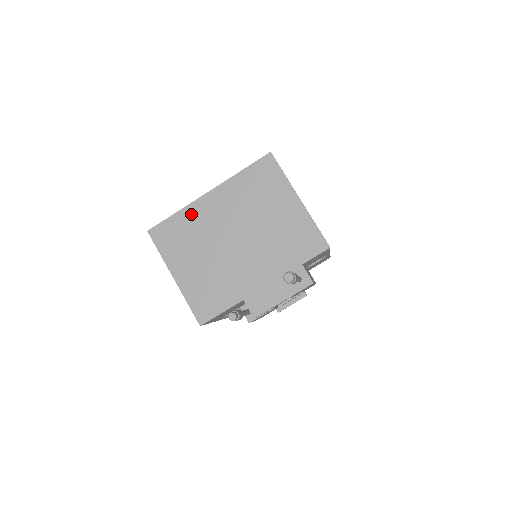
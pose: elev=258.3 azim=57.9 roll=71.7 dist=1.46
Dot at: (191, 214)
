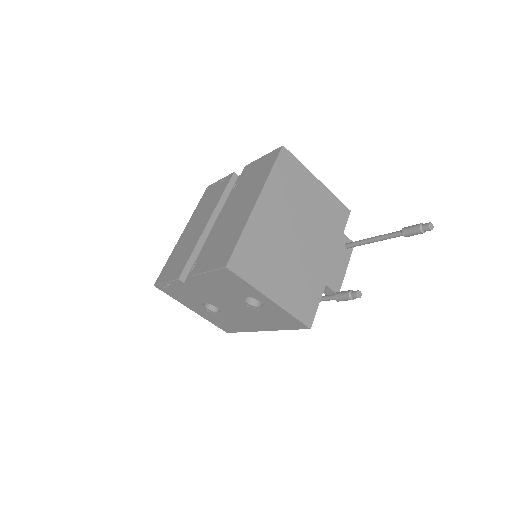
Dot at: (254, 229)
